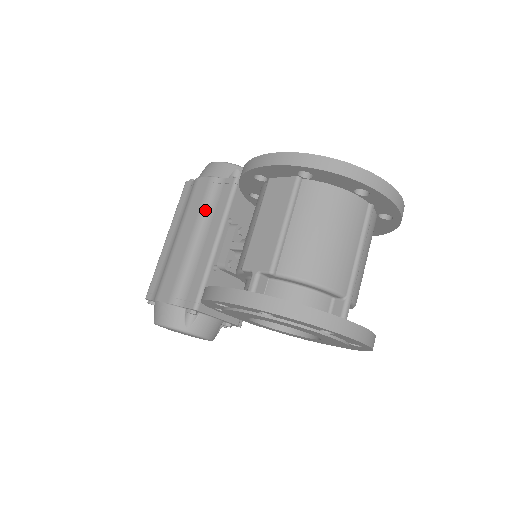
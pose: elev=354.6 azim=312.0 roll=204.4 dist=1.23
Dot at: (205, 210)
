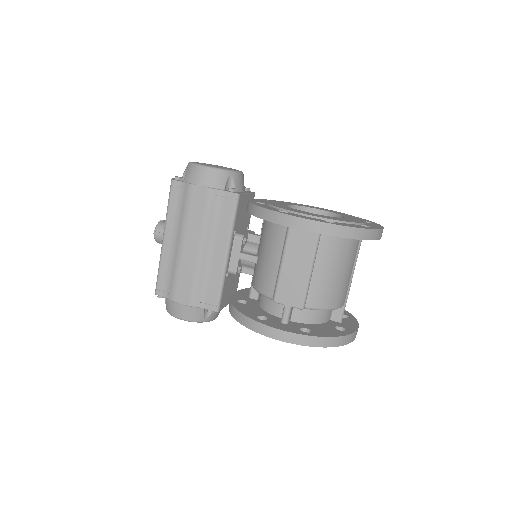
Dot at: (209, 223)
